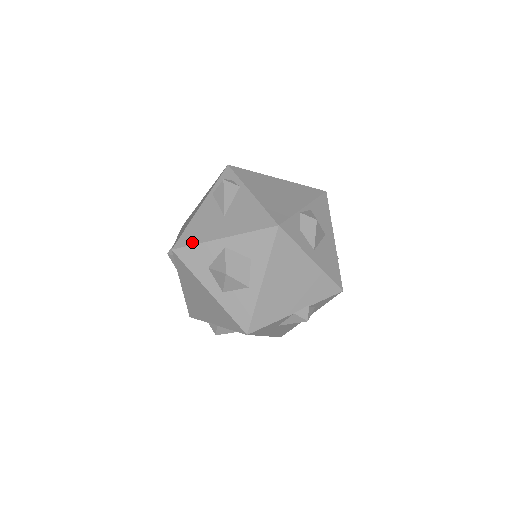
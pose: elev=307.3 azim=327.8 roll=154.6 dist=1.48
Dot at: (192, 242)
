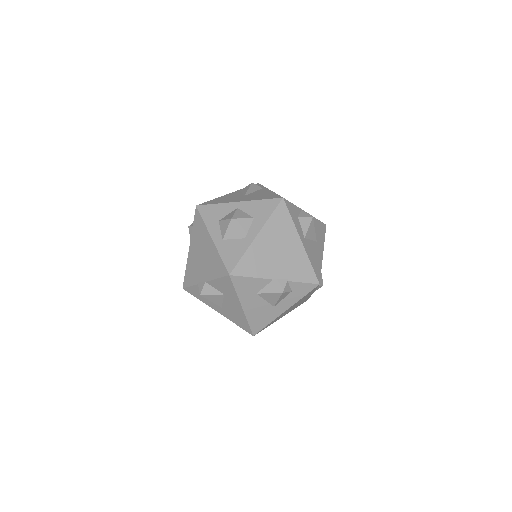
Dot at: (214, 203)
